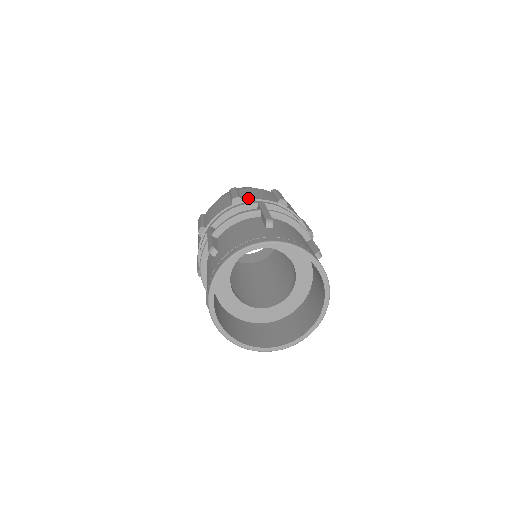
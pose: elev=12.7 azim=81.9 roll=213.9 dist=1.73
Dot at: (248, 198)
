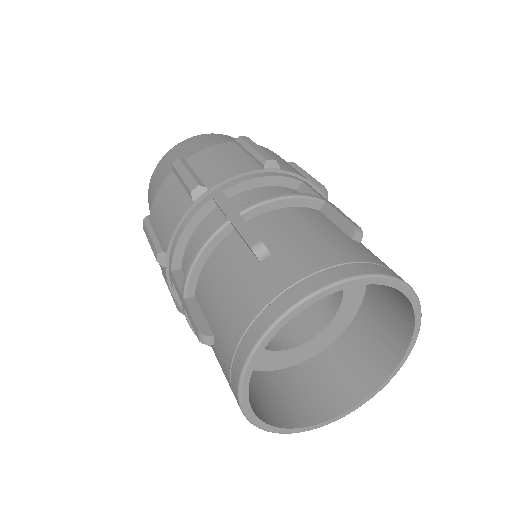
Dot at: (285, 167)
